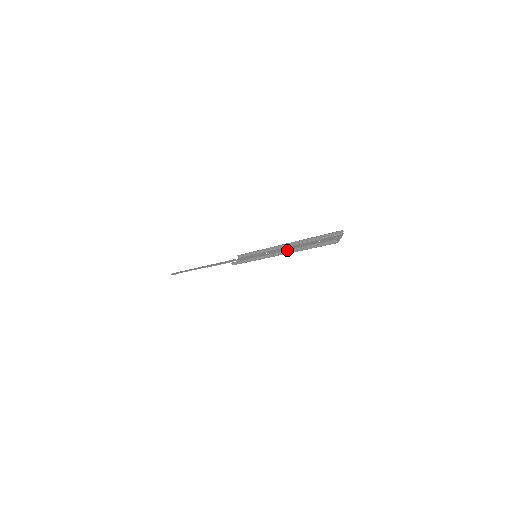
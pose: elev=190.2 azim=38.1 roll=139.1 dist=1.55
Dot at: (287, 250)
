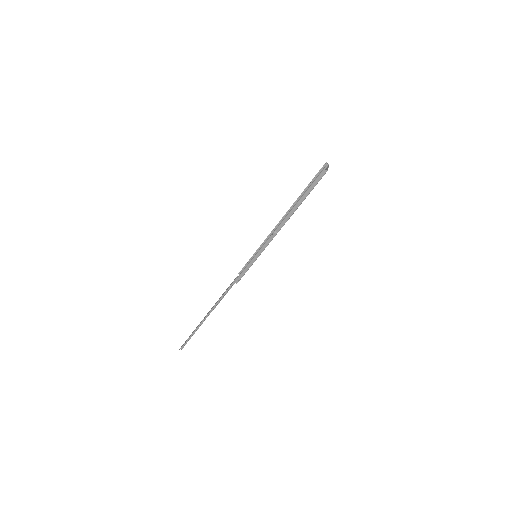
Dot at: (283, 219)
